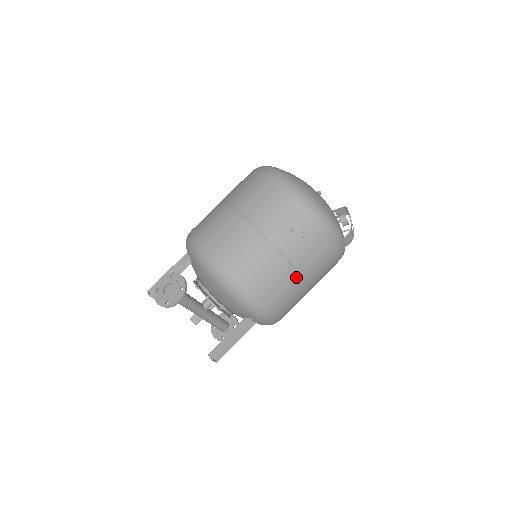
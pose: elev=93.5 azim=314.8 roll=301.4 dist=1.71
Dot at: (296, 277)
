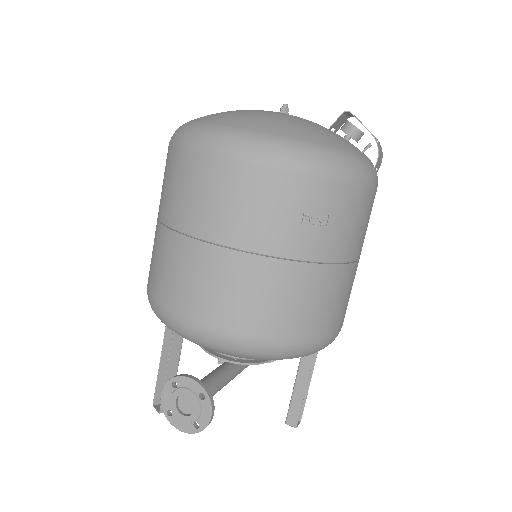
Dot at: (345, 270)
